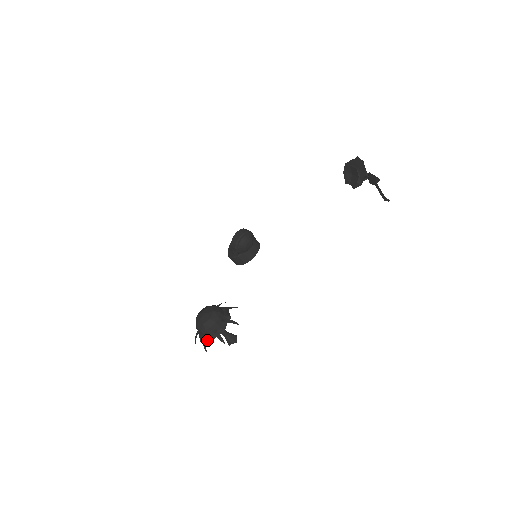
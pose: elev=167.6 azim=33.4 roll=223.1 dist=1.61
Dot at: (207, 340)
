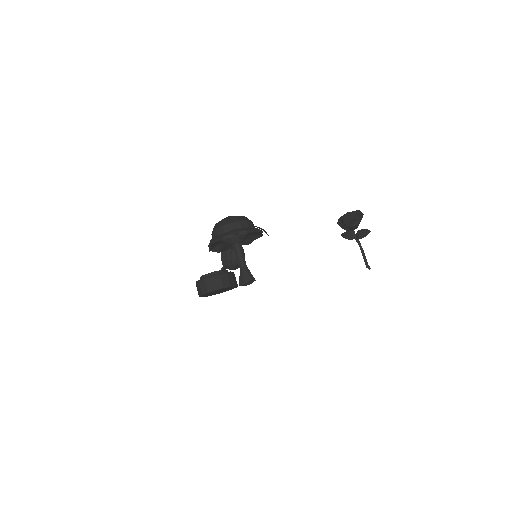
Dot at: occluded
